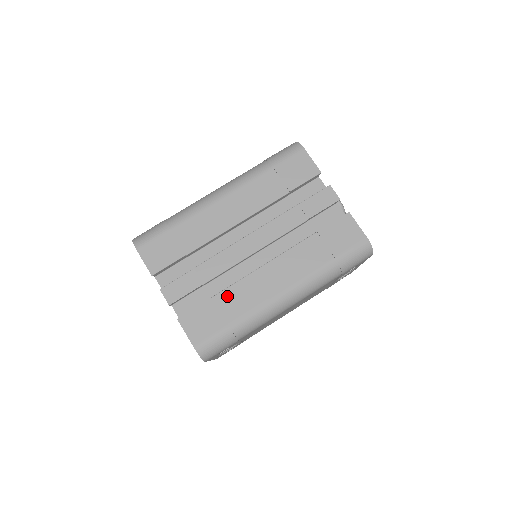
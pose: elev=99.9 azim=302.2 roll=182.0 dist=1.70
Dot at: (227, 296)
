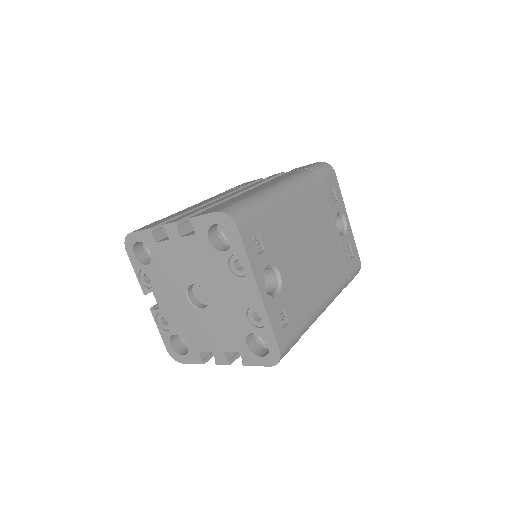
Dot at: (229, 200)
